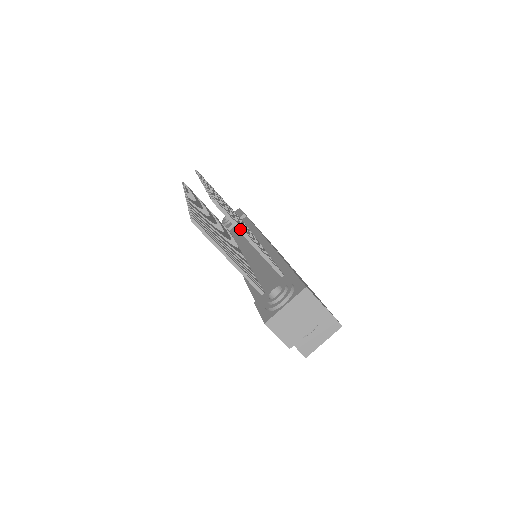
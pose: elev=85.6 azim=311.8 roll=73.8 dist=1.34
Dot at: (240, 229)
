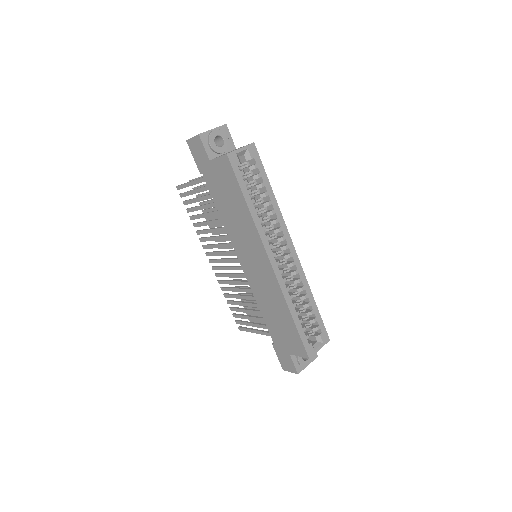
Dot at: (201, 177)
